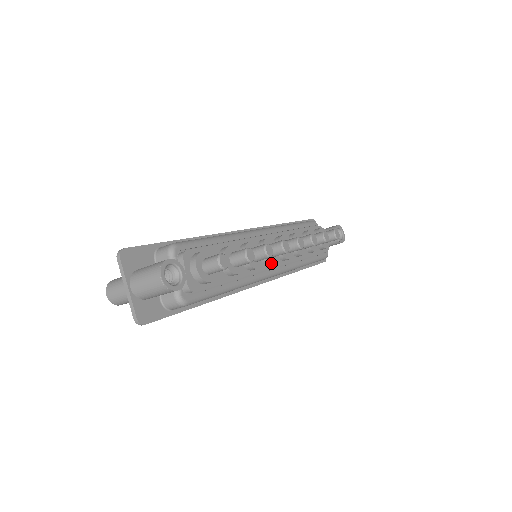
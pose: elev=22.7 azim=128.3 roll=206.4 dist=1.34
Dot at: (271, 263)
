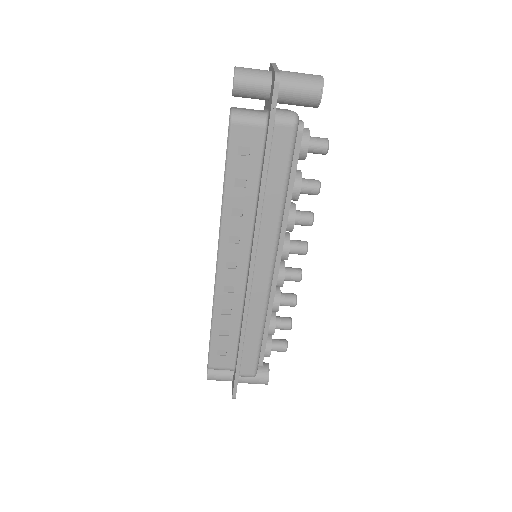
Dot at: (289, 247)
